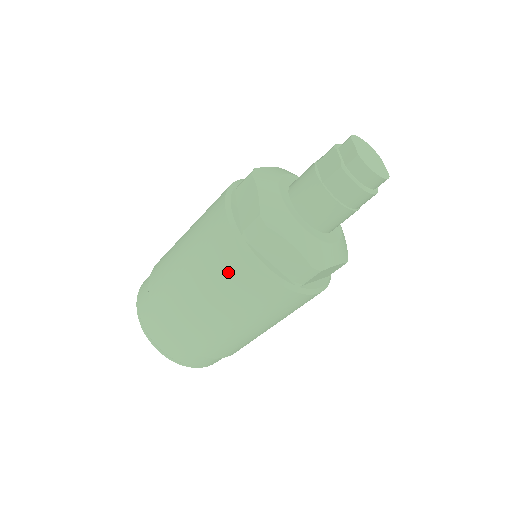
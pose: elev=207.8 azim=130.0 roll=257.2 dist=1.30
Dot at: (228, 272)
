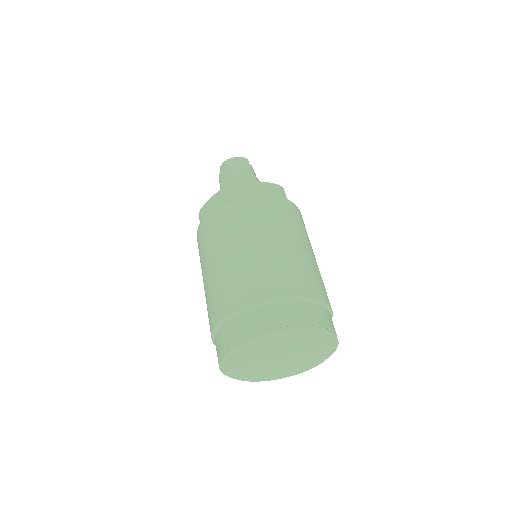
Dot at: (203, 240)
